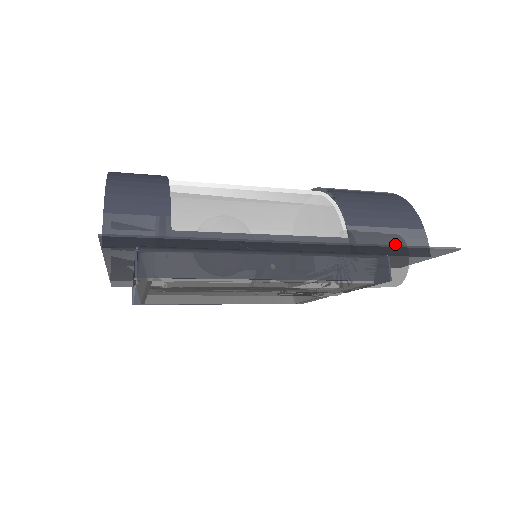
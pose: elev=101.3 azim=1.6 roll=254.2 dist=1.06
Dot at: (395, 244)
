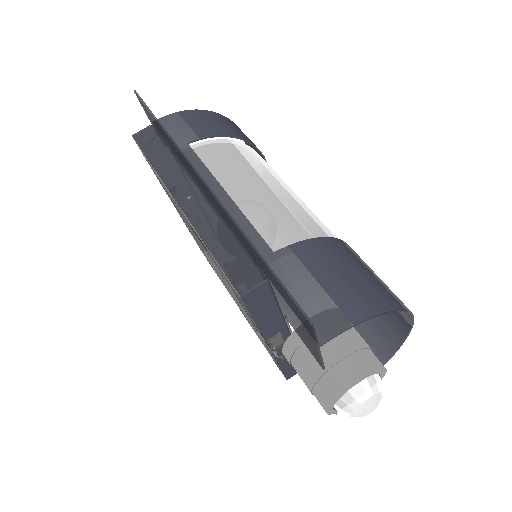
Dot at: (303, 298)
